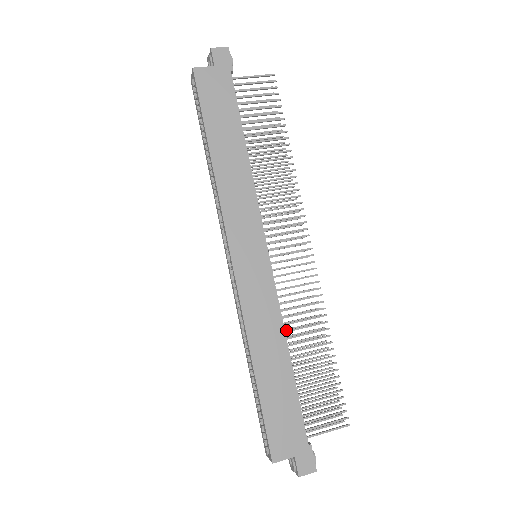
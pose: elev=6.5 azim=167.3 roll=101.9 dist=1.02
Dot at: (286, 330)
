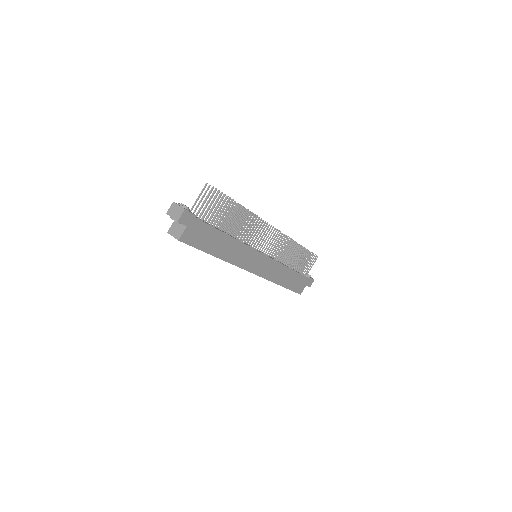
Dot at: (283, 262)
